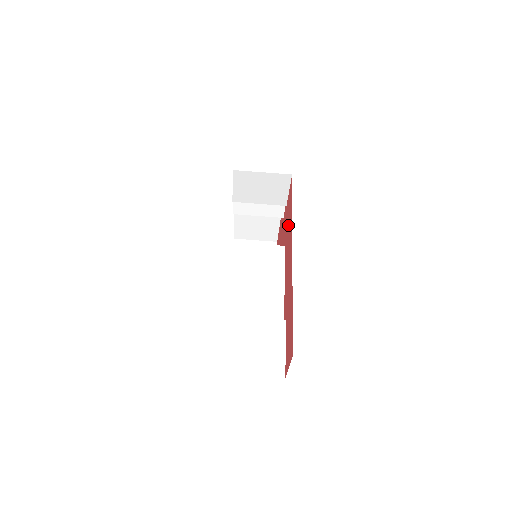
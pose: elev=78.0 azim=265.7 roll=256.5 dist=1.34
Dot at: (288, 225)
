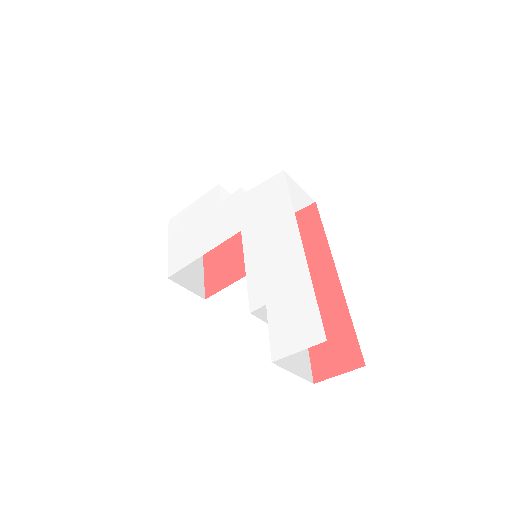
Dot at: occluded
